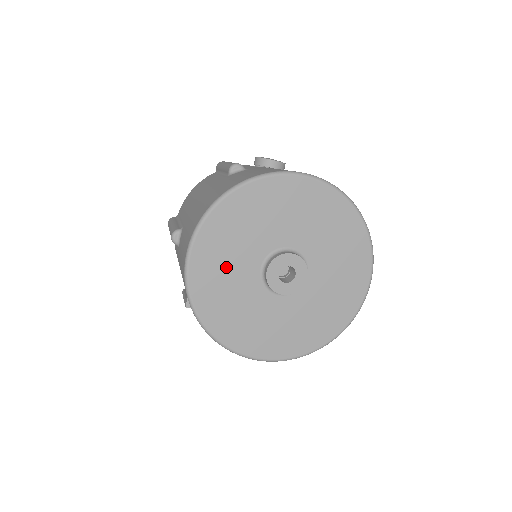
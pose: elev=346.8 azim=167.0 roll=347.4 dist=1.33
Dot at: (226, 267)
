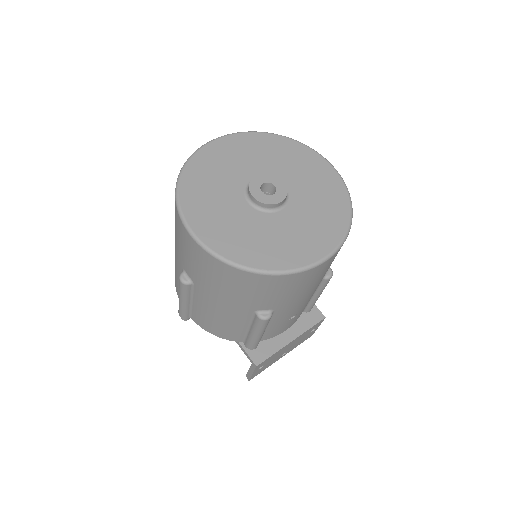
Dot at: (225, 220)
